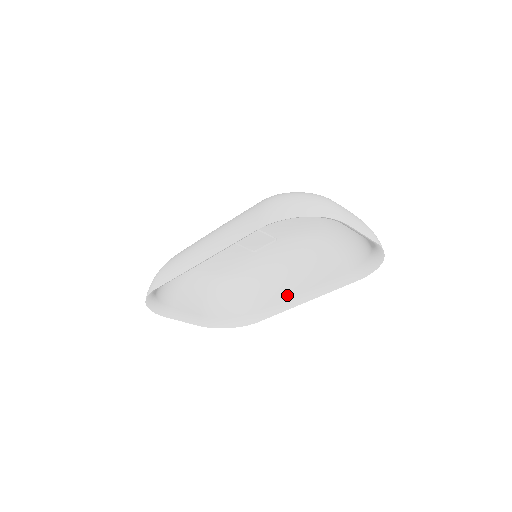
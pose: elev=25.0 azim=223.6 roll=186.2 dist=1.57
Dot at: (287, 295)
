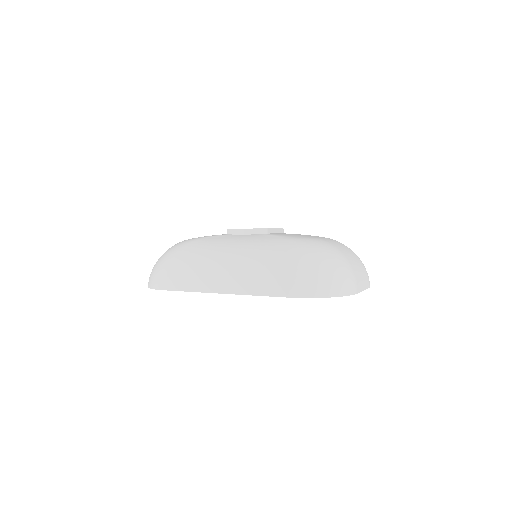
Dot at: occluded
